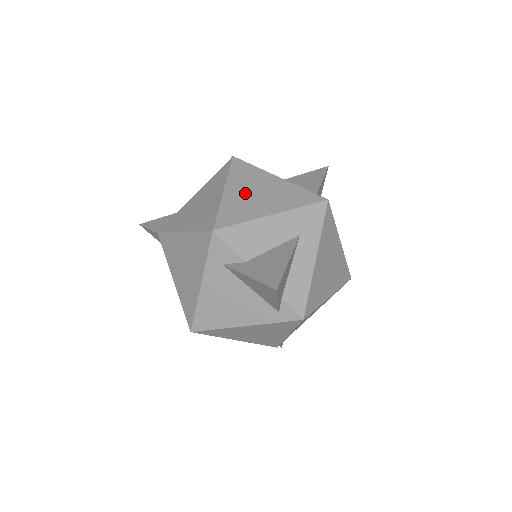
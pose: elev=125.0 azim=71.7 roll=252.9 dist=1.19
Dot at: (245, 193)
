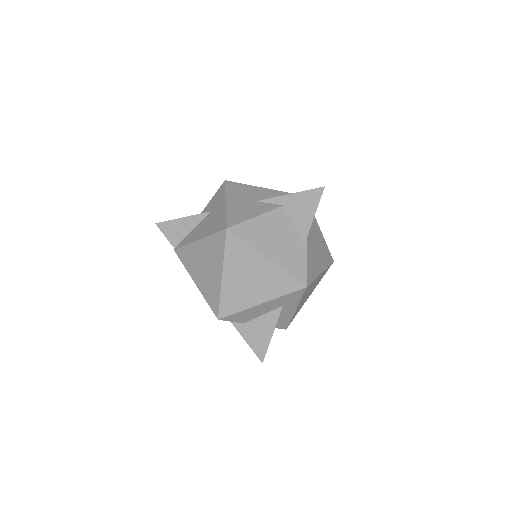
Dot at: (239, 280)
